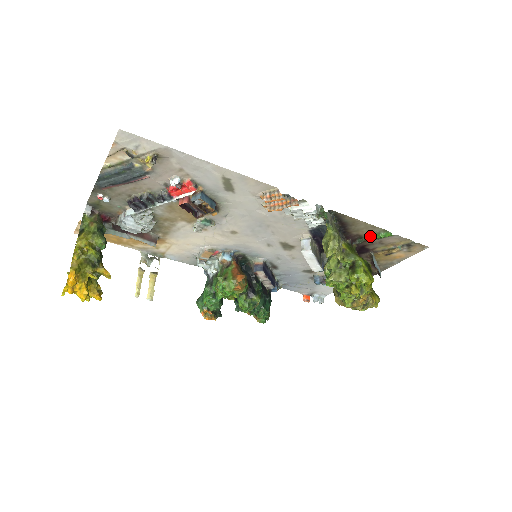
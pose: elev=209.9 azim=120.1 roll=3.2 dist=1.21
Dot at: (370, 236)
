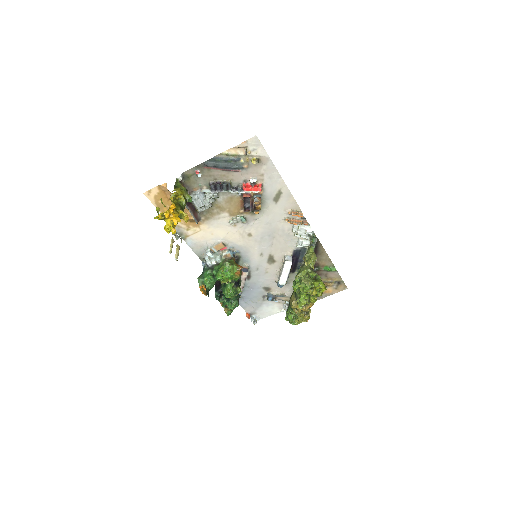
Dot at: (323, 267)
